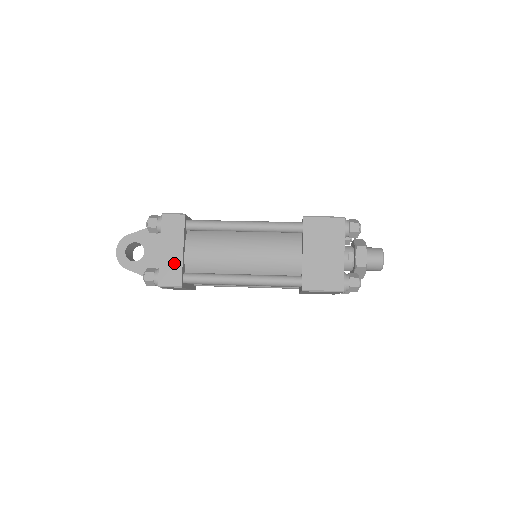
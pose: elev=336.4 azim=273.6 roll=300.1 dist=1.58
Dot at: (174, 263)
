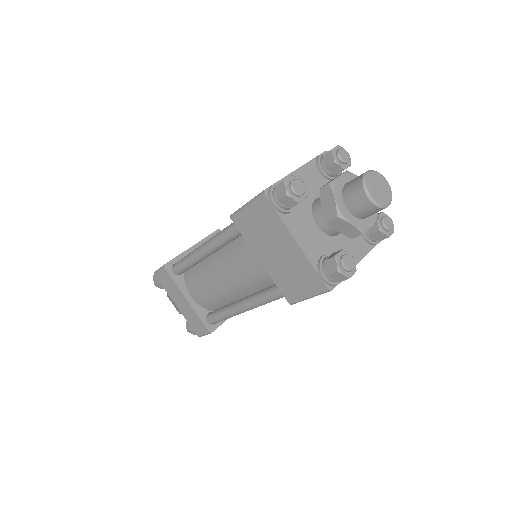
Dot at: occluded
